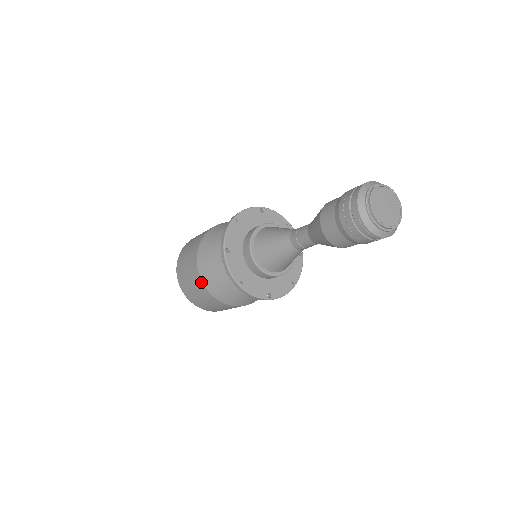
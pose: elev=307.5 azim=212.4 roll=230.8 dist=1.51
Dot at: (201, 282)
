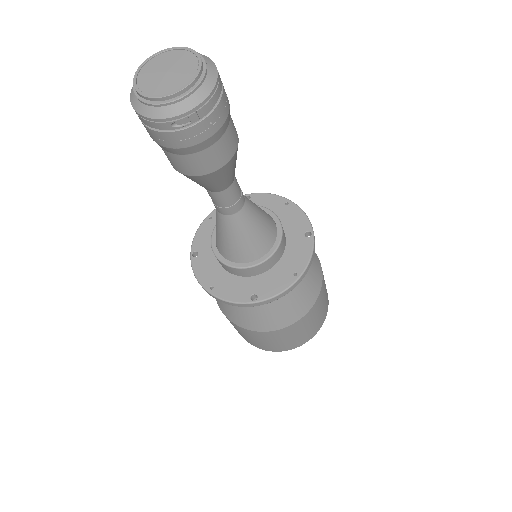
Dot at: (220, 309)
